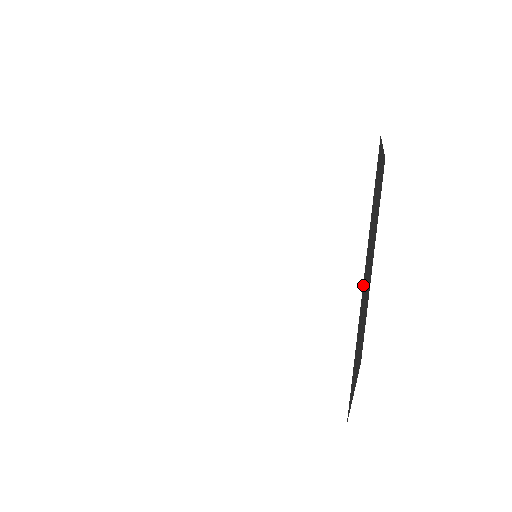
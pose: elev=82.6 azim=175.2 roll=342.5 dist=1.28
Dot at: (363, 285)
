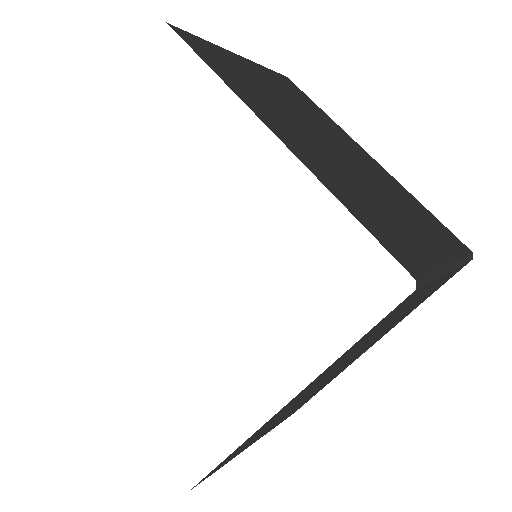
Dot at: (284, 407)
